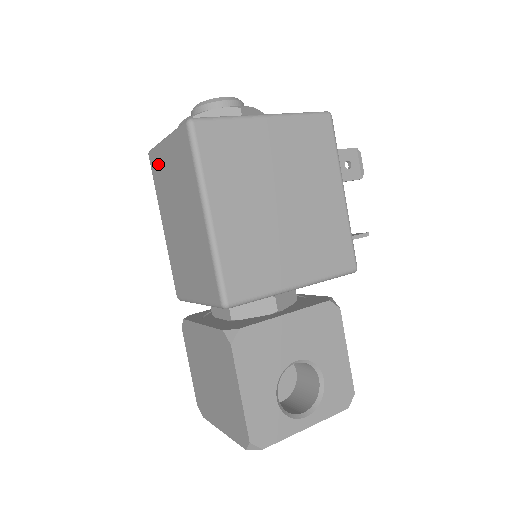
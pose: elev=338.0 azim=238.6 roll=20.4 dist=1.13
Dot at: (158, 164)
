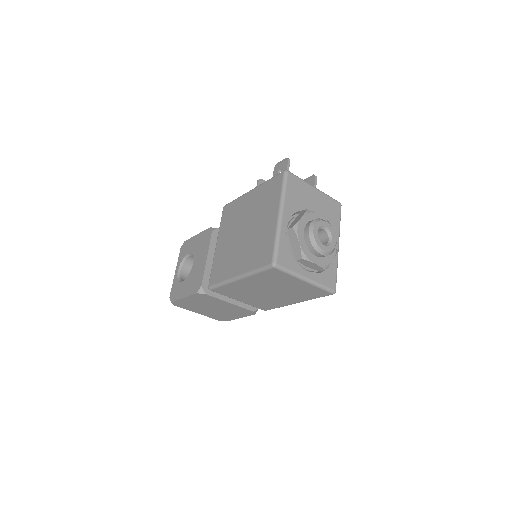
Dot at: (280, 277)
